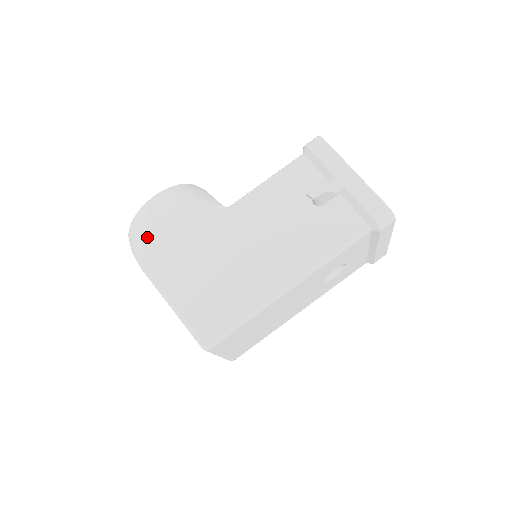
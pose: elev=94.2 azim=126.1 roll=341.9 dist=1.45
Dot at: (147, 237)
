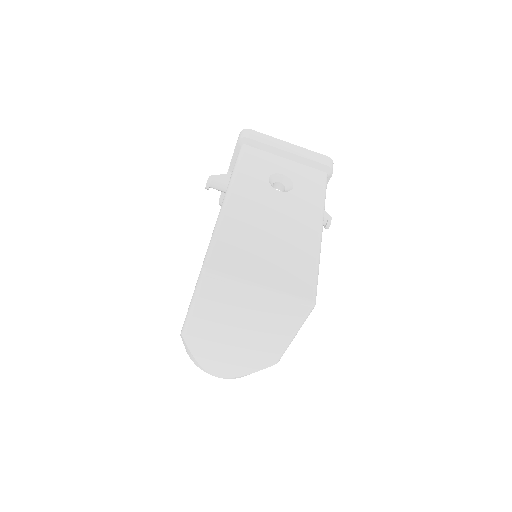
Dot at: occluded
